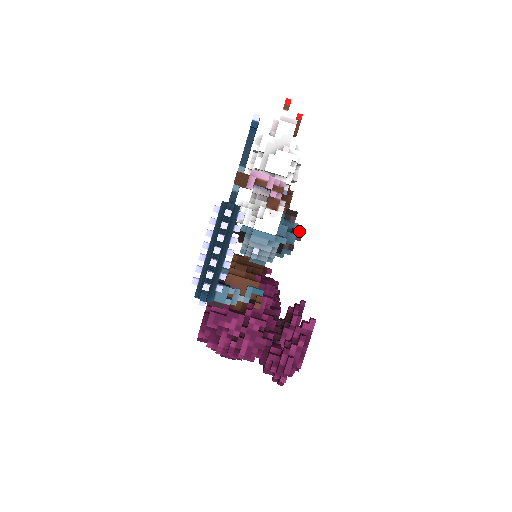
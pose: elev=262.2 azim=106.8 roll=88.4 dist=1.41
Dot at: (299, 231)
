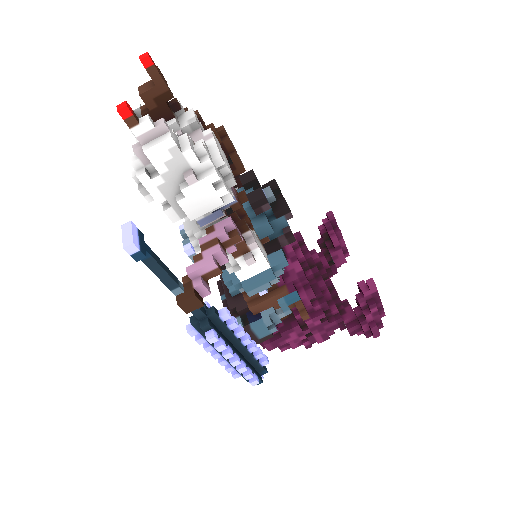
Dot at: (283, 211)
